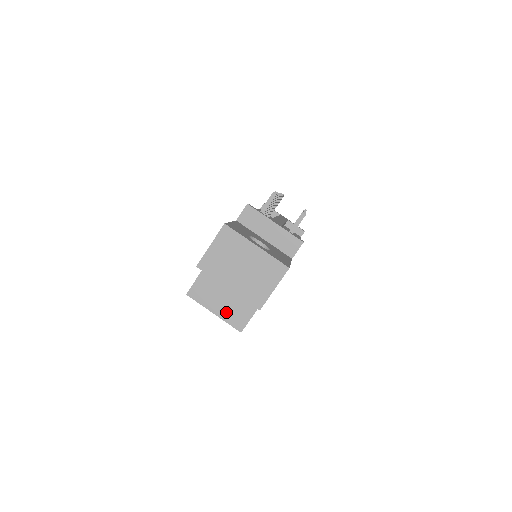
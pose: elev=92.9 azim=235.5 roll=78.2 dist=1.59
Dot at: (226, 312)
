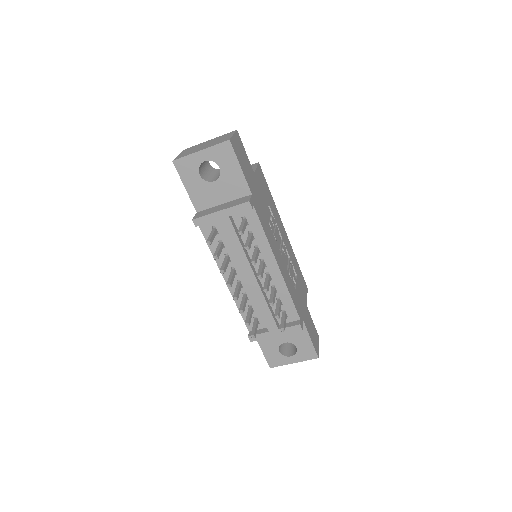
Dot at: occluded
